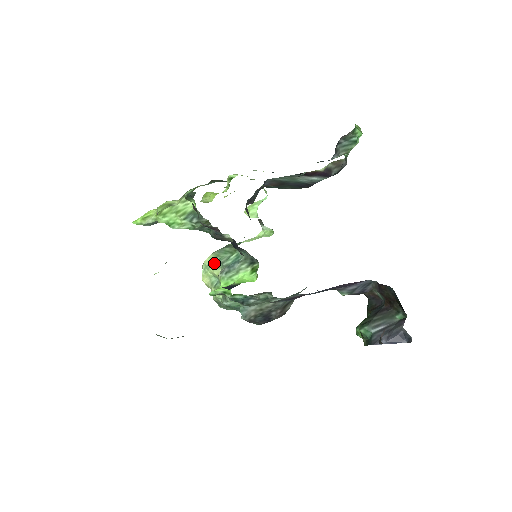
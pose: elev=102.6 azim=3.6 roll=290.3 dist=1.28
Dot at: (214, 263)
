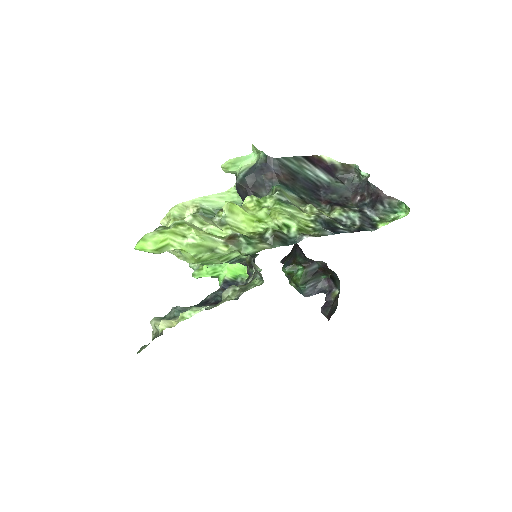
Dot at: occluded
